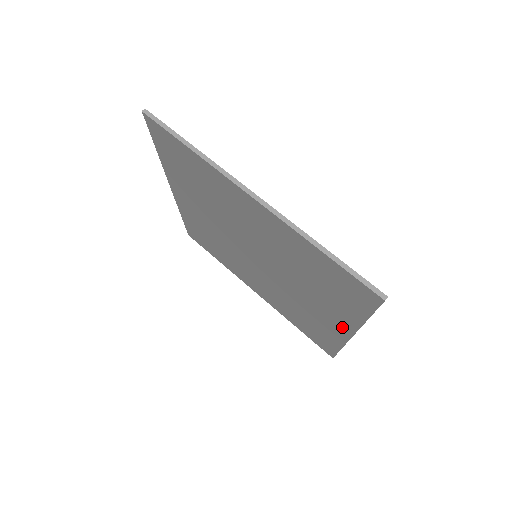
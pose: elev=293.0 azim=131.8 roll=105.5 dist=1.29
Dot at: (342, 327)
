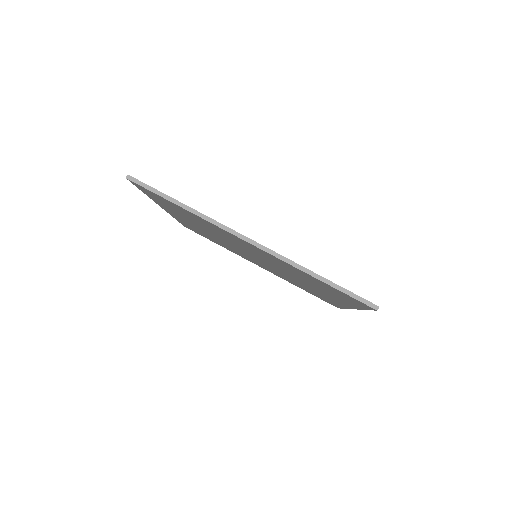
Dot at: occluded
